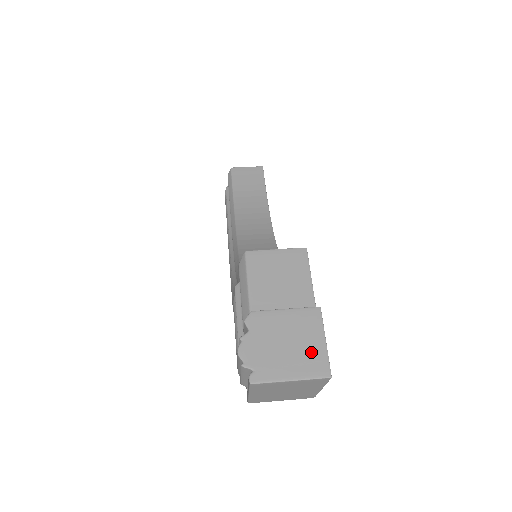
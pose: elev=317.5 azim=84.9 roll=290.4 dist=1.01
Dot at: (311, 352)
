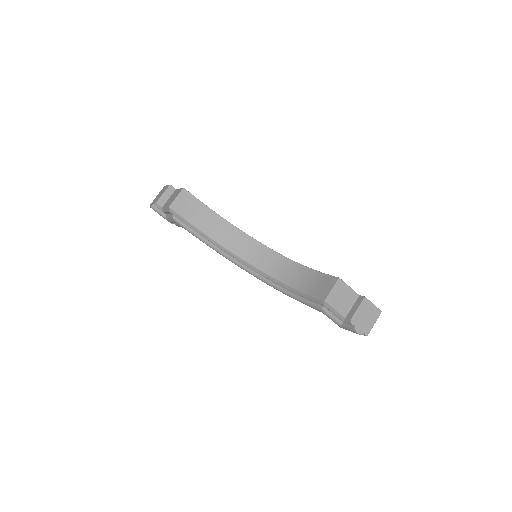
Dot at: (373, 312)
